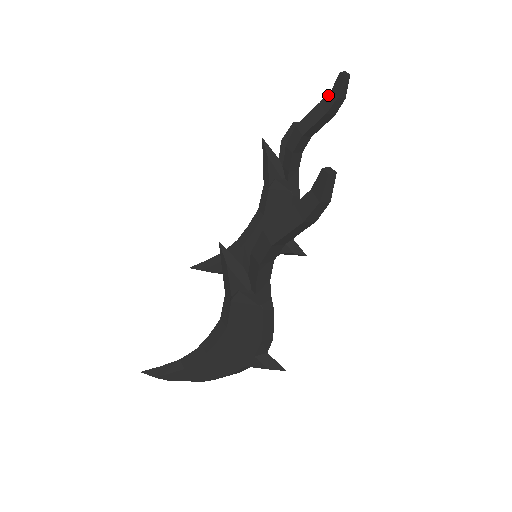
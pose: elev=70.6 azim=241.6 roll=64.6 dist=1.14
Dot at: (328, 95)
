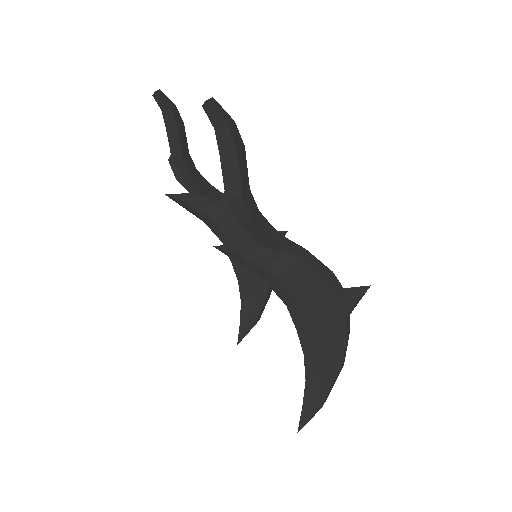
Dot at: (164, 117)
